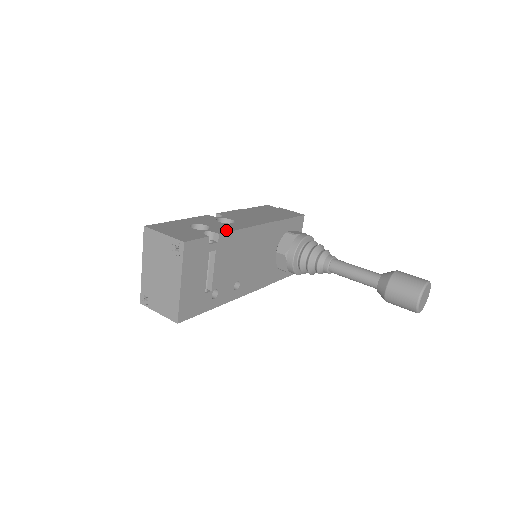
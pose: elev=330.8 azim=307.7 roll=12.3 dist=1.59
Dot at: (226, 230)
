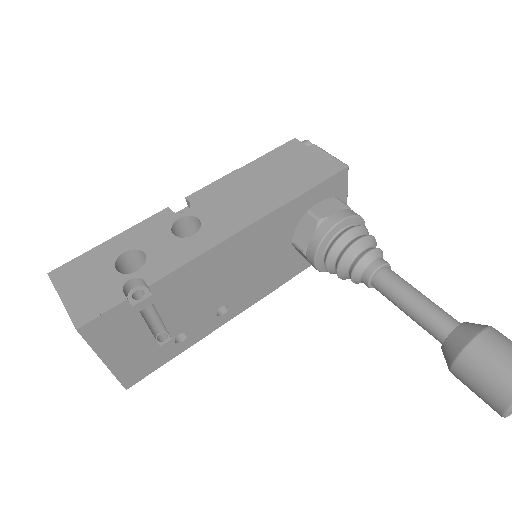
Dot at: (167, 268)
